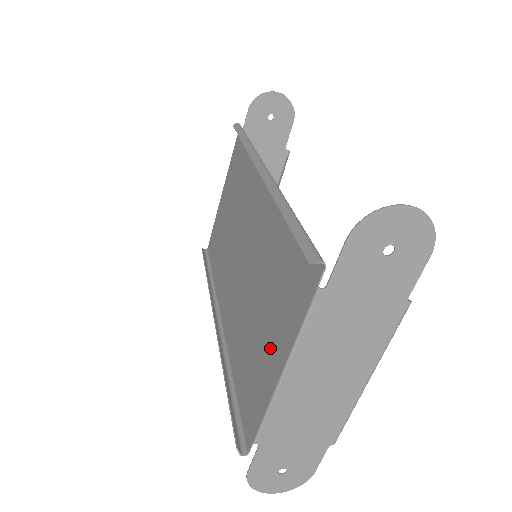
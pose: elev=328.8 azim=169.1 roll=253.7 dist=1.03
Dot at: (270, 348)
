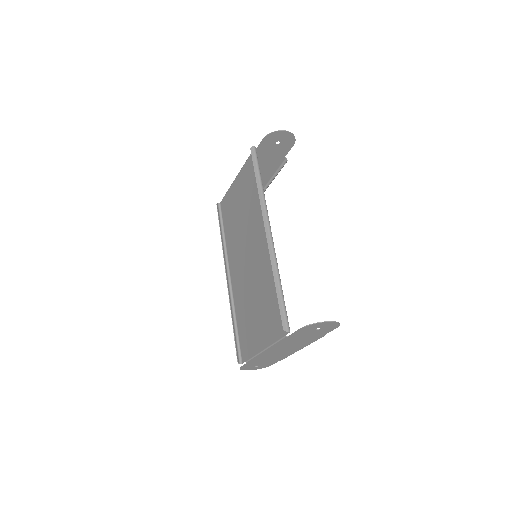
Dot at: (259, 332)
